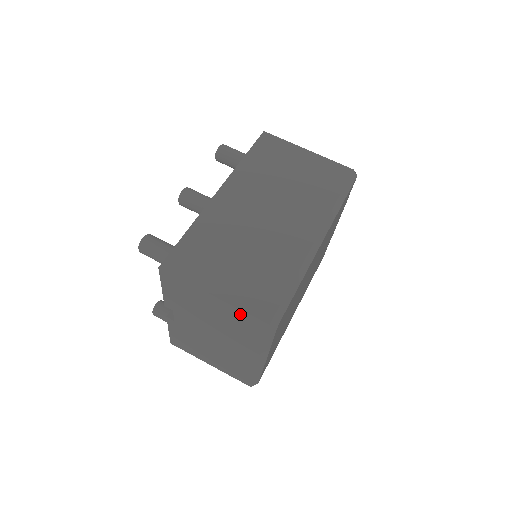
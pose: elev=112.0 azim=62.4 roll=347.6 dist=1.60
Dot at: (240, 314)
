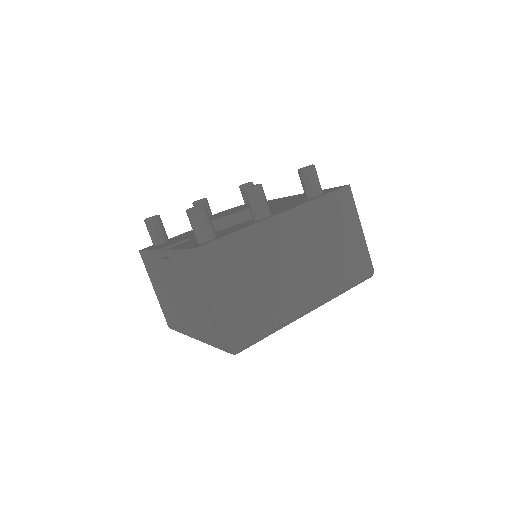
Dot at: (218, 327)
